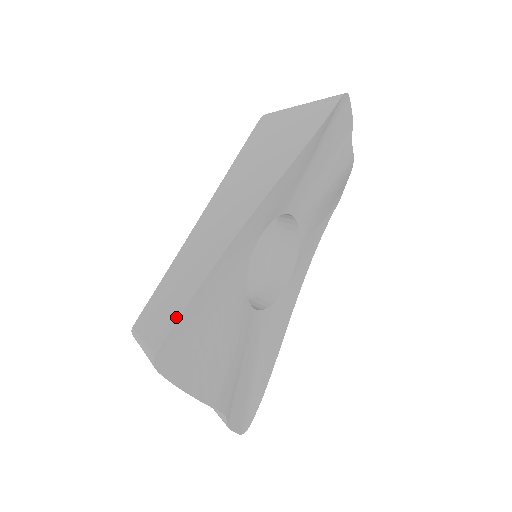
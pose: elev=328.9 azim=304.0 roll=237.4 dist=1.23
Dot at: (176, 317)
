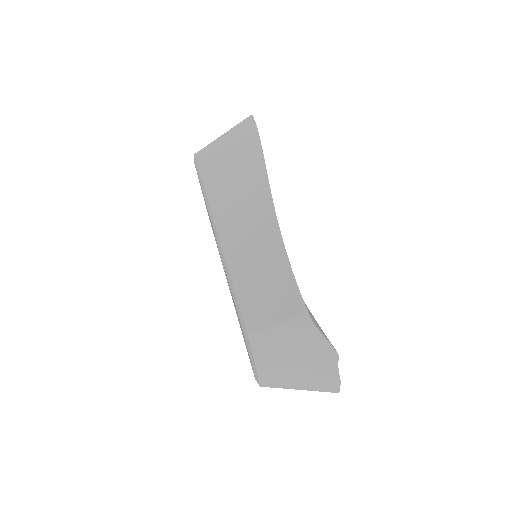
Dot at: (292, 283)
